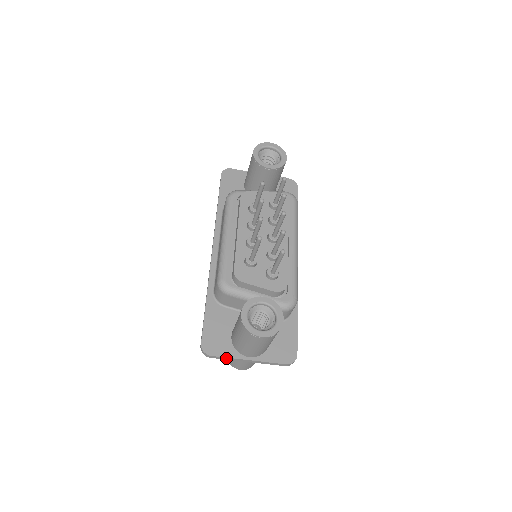
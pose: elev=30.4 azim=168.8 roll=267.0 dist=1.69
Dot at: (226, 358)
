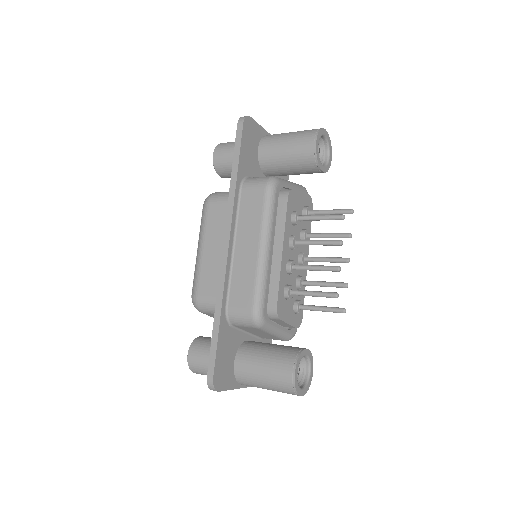
Dot at: (227, 389)
